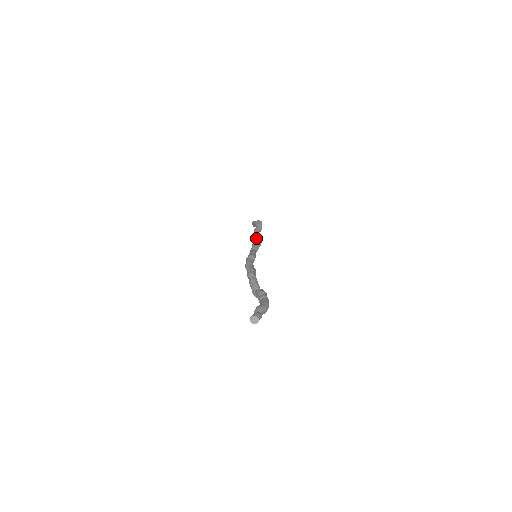
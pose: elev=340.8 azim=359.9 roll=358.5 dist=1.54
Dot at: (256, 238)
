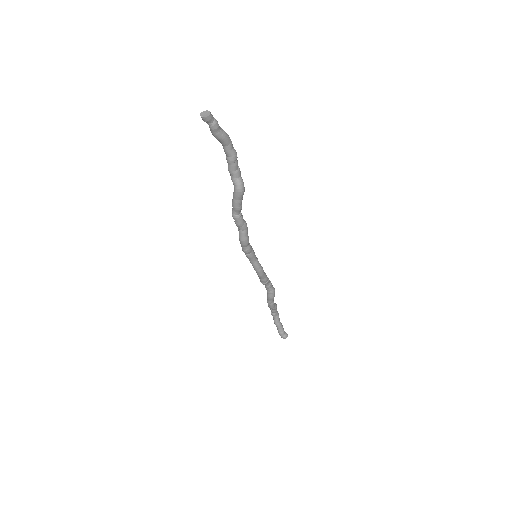
Dot at: occluded
